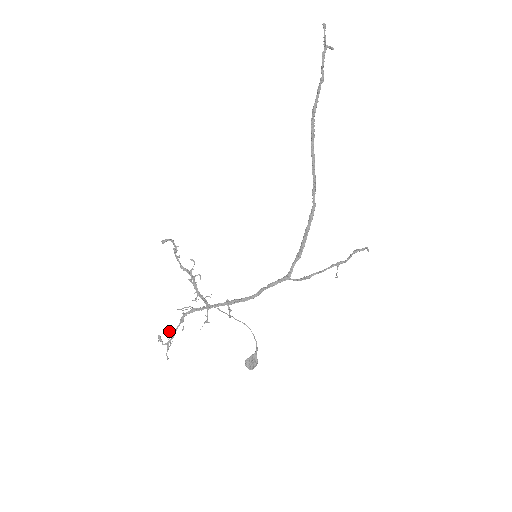
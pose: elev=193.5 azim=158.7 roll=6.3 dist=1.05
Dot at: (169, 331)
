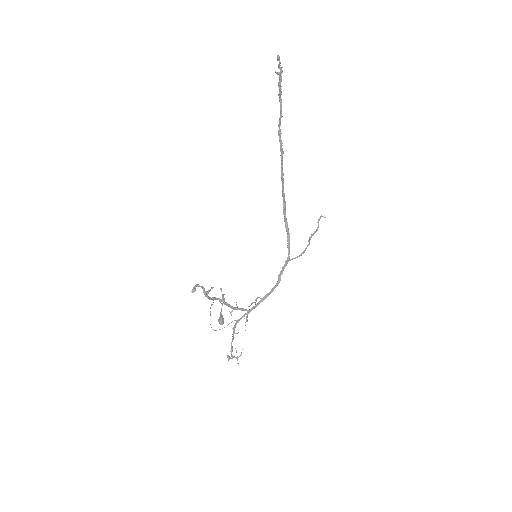
Dot at: occluded
